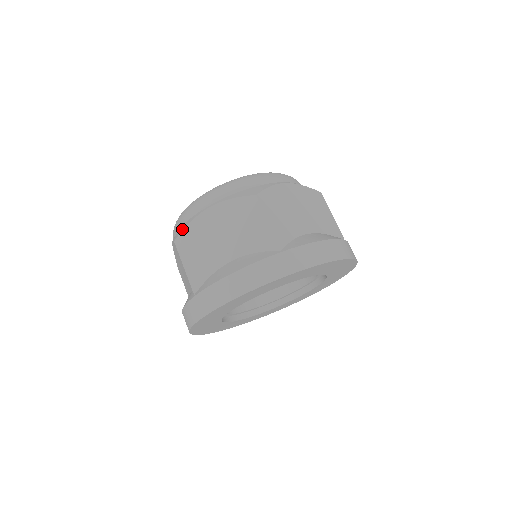
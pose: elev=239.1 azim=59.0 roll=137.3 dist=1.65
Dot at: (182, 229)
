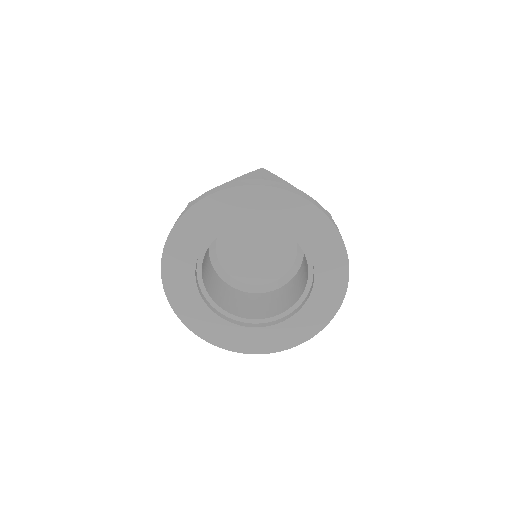
Dot at: occluded
